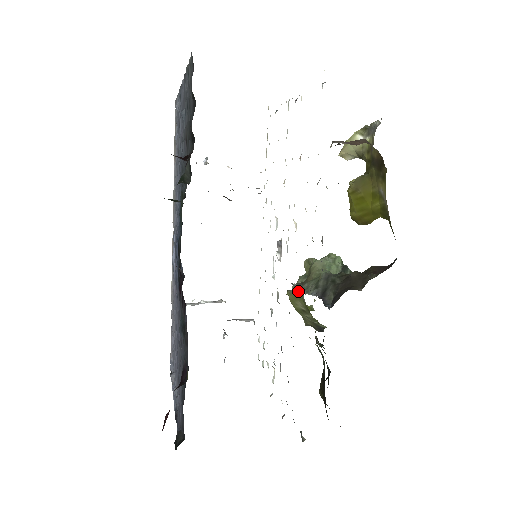
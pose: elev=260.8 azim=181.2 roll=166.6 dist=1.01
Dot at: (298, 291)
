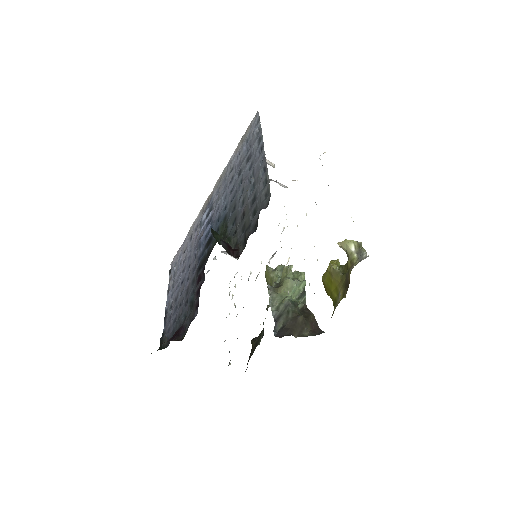
Dot at: (272, 277)
